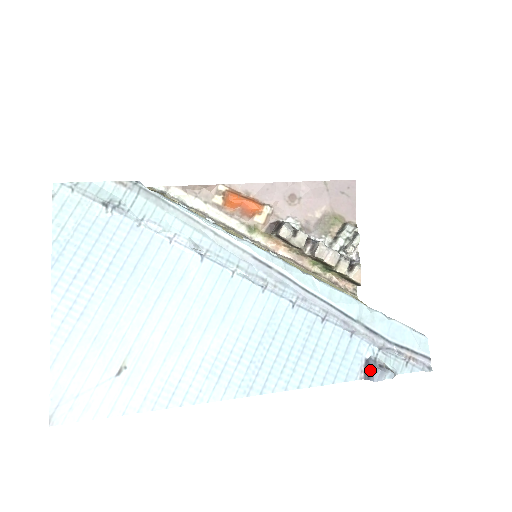
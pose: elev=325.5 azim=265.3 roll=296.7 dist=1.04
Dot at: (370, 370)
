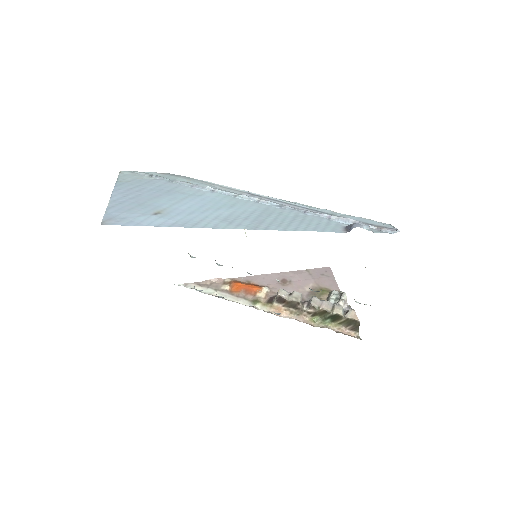
Dot at: (350, 227)
